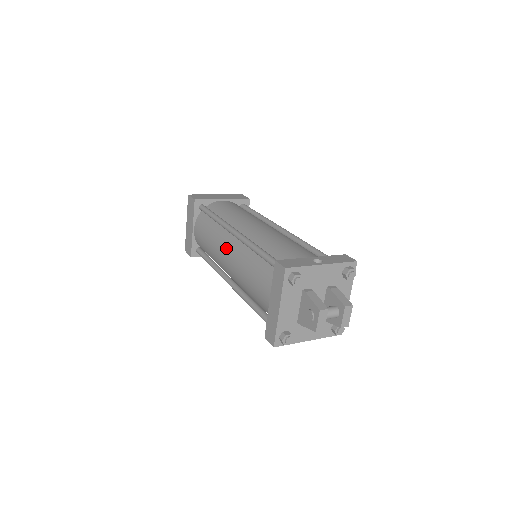
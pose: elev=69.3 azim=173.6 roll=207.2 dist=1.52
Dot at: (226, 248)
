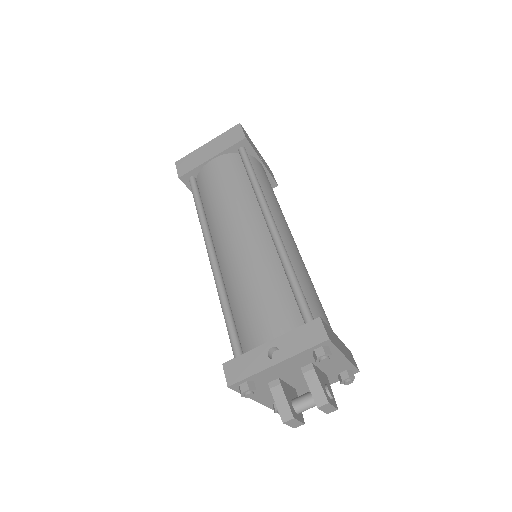
Dot at: occluded
